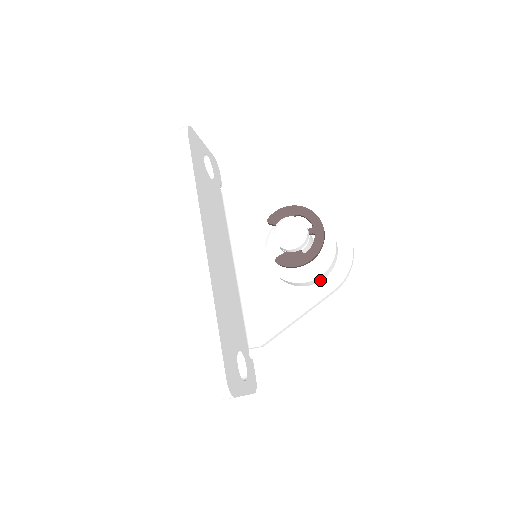
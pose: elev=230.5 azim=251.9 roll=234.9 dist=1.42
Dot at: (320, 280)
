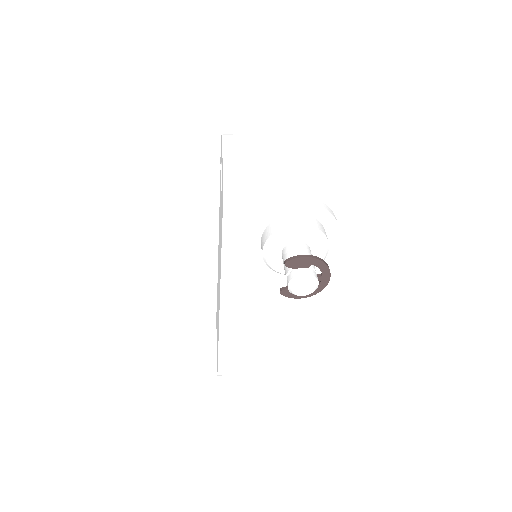
Dot at: occluded
